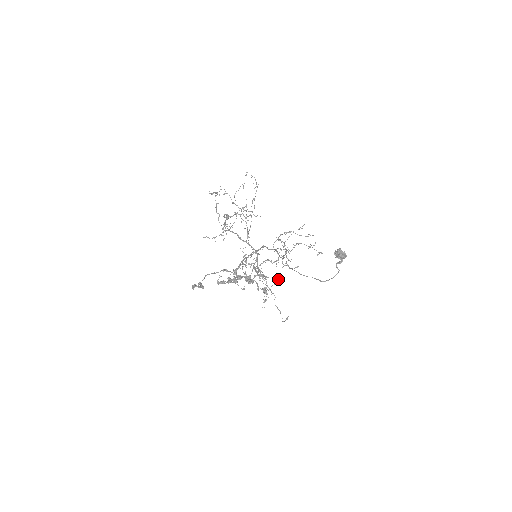
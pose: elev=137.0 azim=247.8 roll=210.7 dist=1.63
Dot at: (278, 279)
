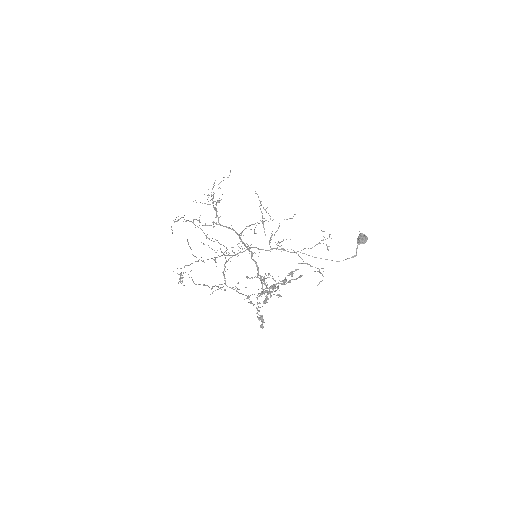
Dot at: occluded
